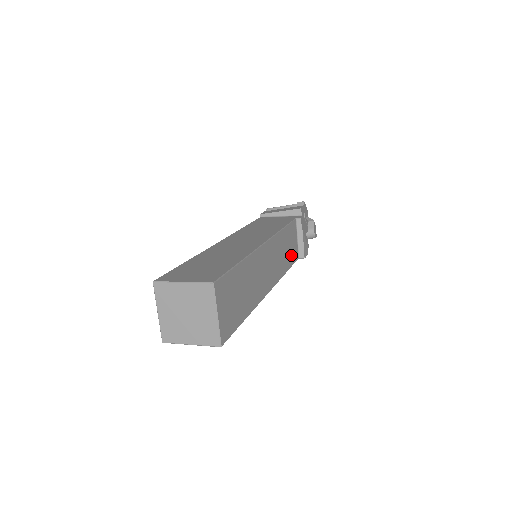
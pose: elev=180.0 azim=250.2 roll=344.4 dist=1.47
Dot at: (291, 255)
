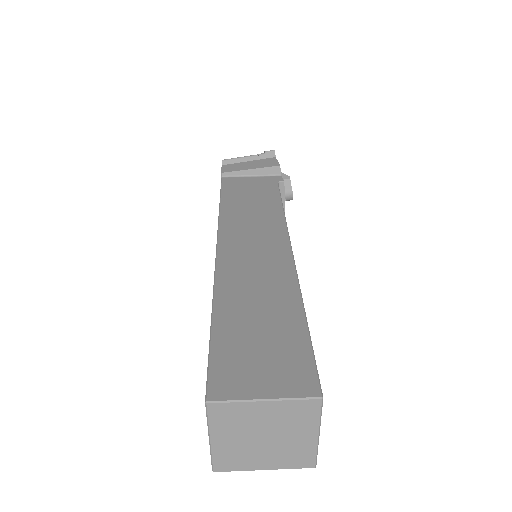
Dot at: occluded
